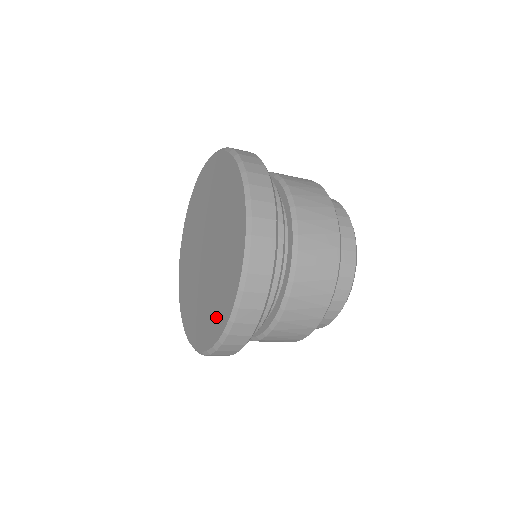
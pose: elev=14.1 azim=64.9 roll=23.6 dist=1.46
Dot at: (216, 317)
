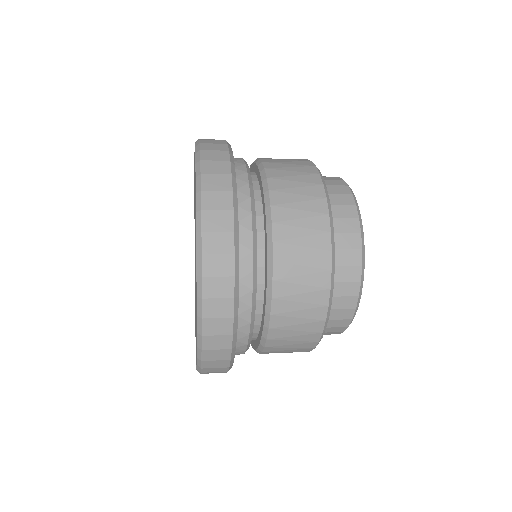
Dot at: occluded
